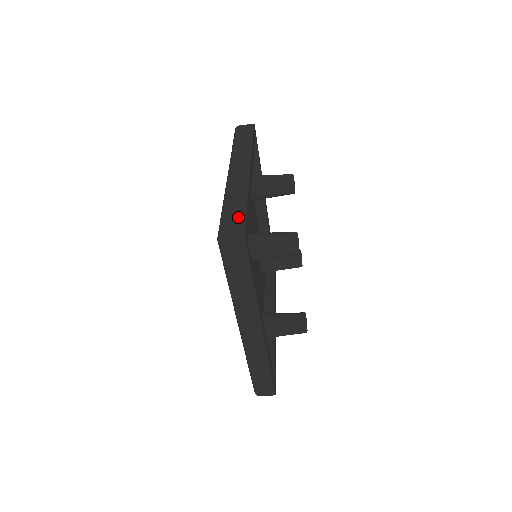
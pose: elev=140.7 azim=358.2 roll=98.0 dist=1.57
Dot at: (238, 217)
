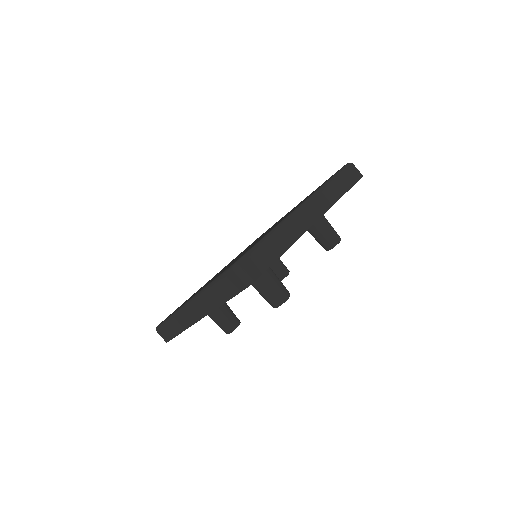
Dot at: (264, 262)
